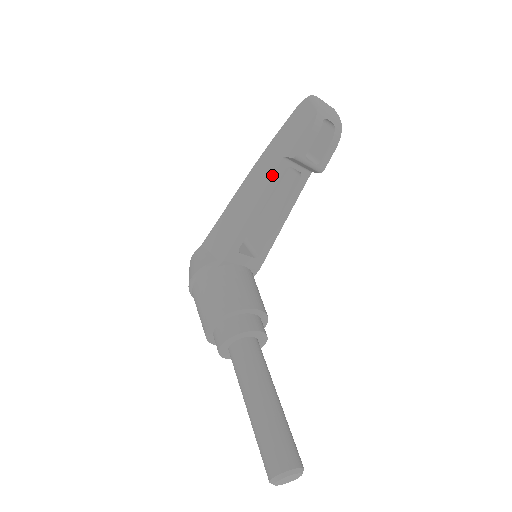
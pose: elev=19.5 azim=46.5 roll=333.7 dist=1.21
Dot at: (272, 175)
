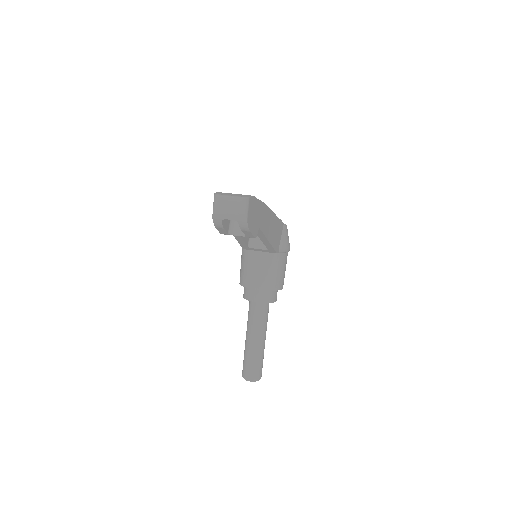
Dot at: occluded
